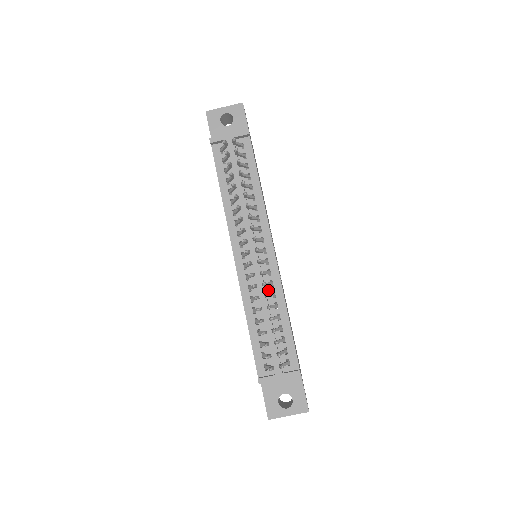
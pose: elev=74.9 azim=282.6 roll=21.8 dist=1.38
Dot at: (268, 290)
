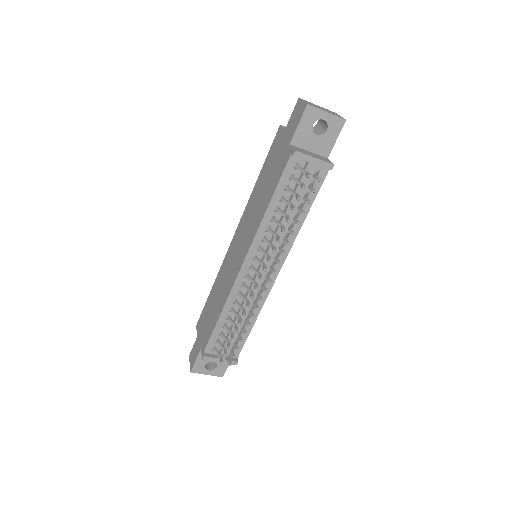
Dot at: (252, 300)
